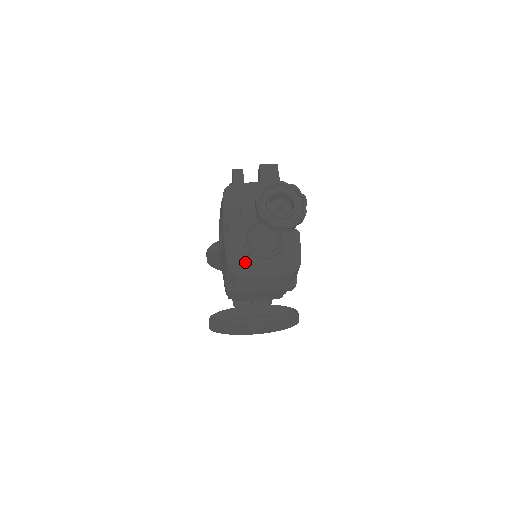
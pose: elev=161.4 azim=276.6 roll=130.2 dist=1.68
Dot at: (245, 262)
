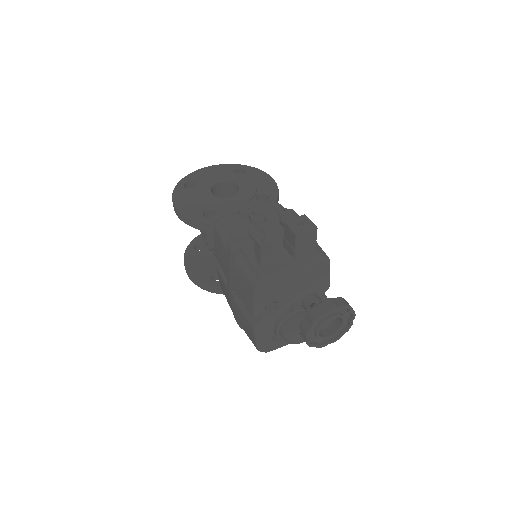
Dot at: (274, 343)
